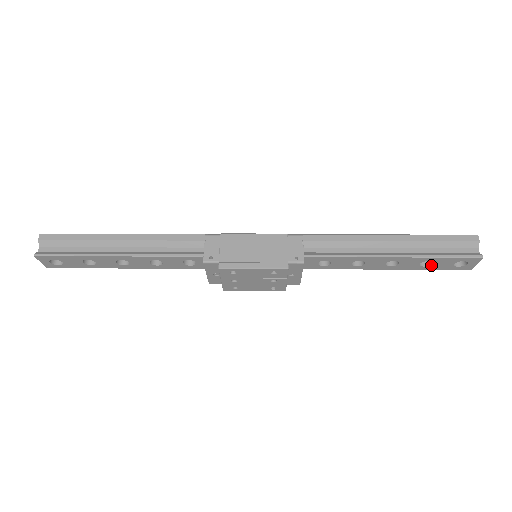
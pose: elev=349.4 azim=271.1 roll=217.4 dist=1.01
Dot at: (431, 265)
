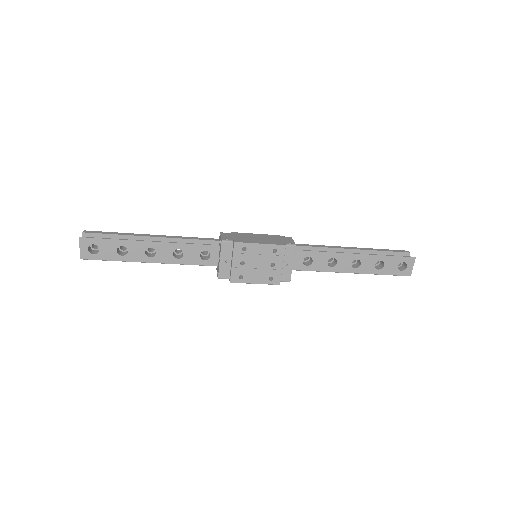
Dot at: (383, 268)
